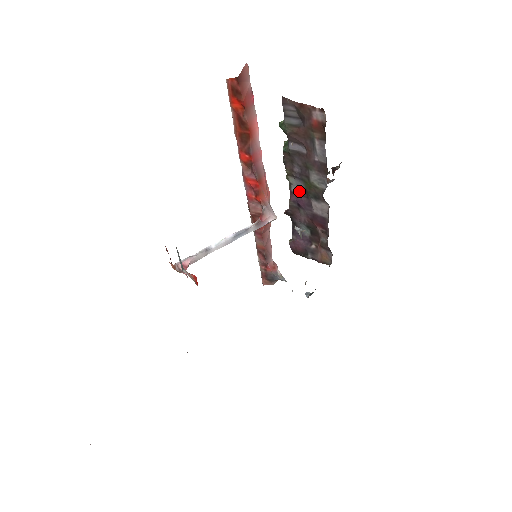
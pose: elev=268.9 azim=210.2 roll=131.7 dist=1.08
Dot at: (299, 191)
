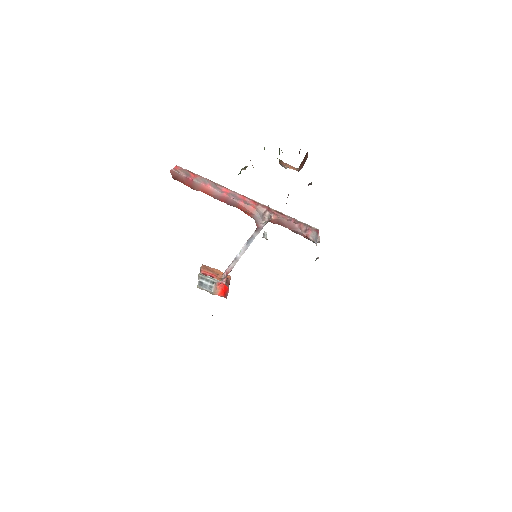
Dot at: occluded
